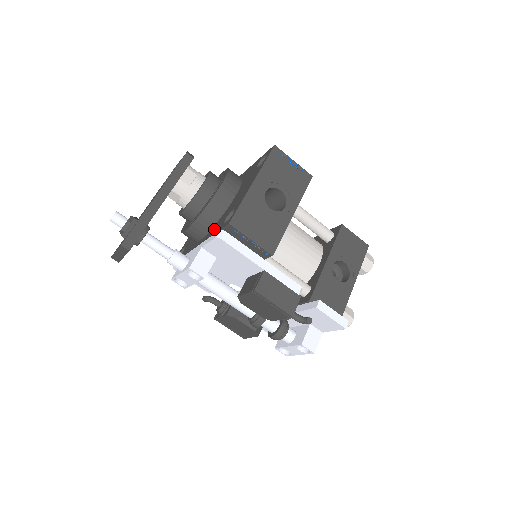
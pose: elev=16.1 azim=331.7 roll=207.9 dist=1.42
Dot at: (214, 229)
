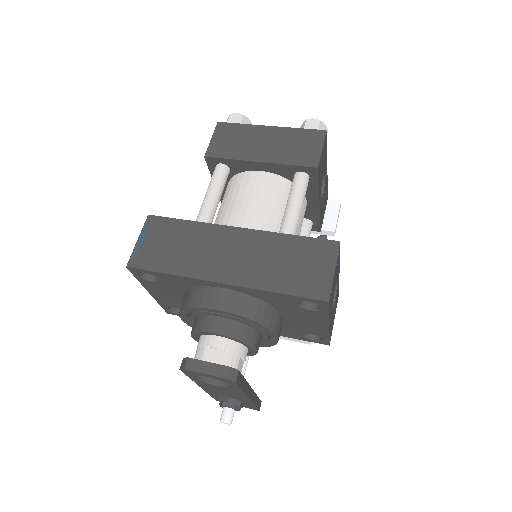
Dot at: (282, 334)
